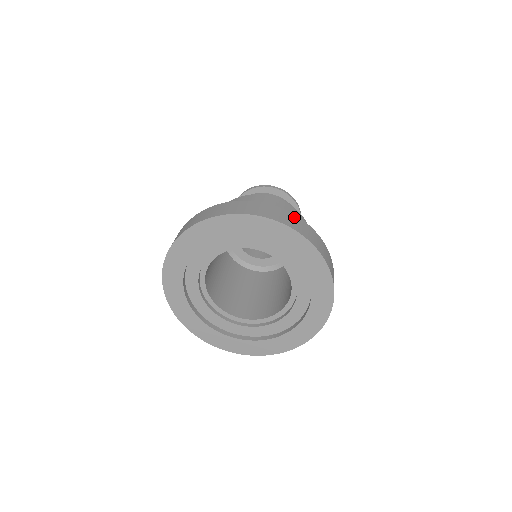
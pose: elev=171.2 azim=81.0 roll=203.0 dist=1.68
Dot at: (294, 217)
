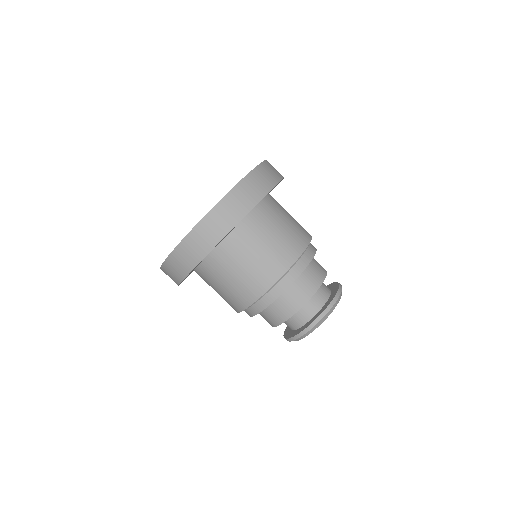
Dot at: occluded
